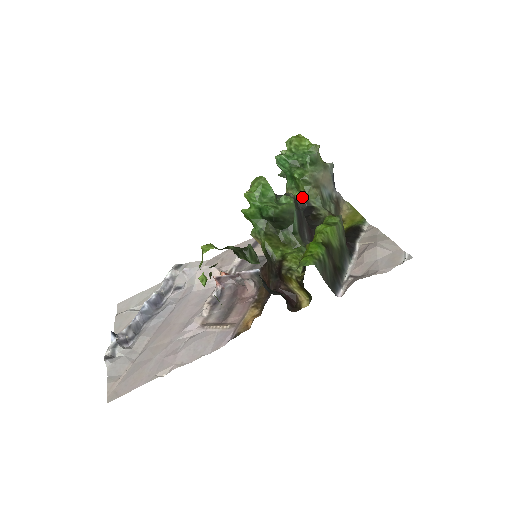
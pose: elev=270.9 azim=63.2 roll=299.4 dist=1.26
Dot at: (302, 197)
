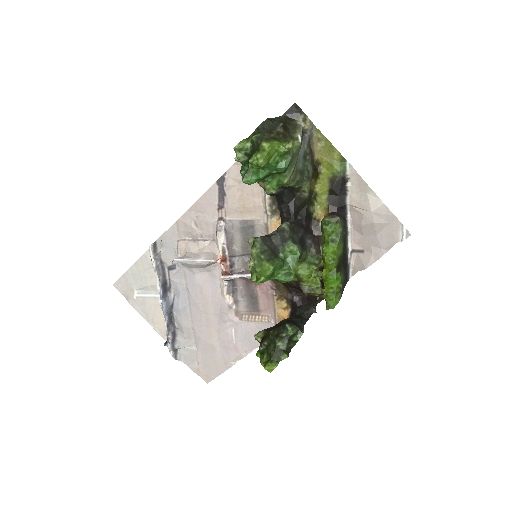
Dot at: occluded
